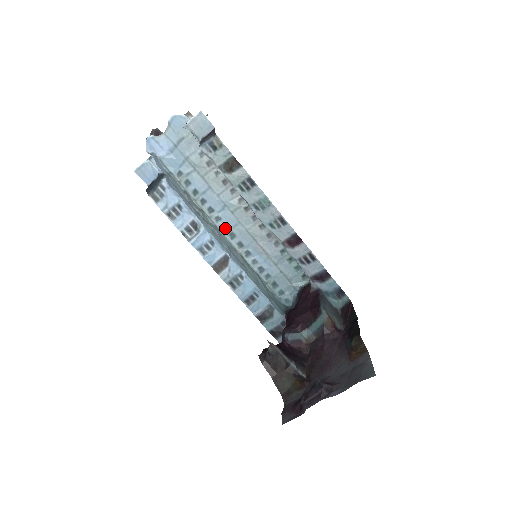
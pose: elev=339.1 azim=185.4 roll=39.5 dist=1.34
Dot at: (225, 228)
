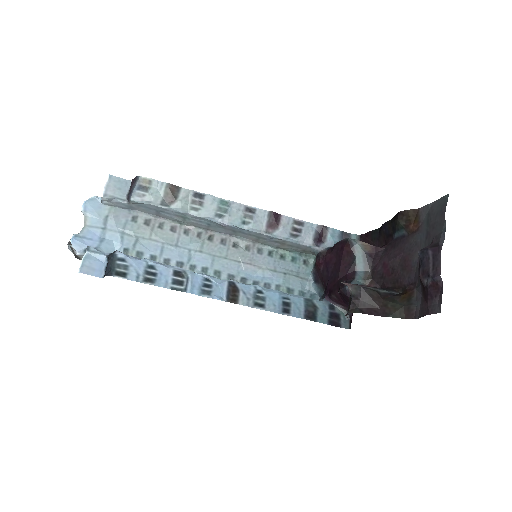
Dot at: (205, 271)
